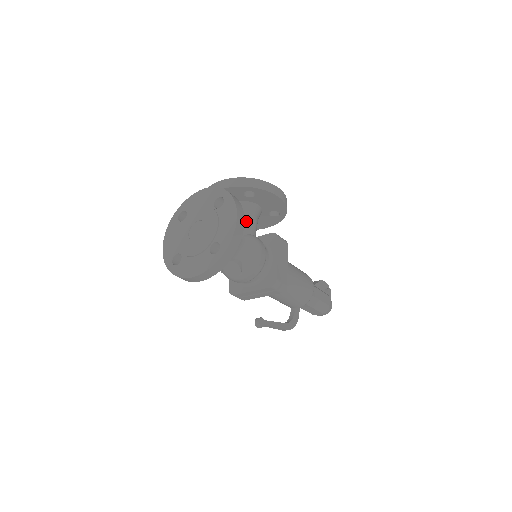
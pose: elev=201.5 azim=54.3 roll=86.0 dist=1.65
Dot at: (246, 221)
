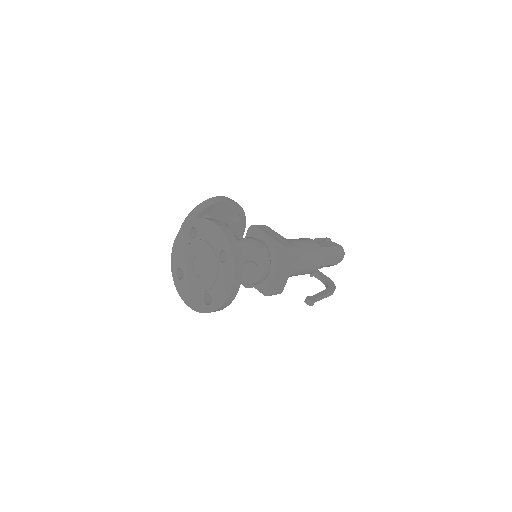
Dot at: occluded
